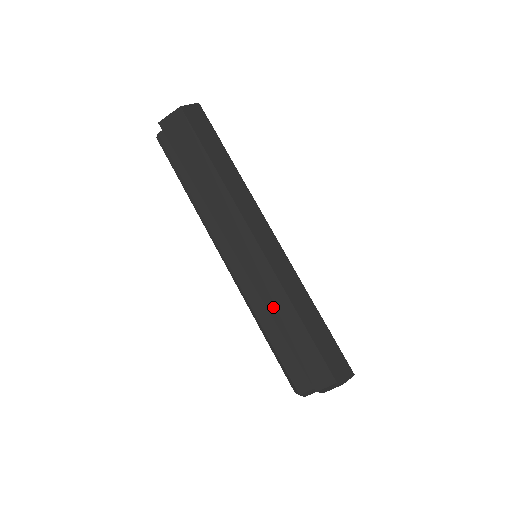
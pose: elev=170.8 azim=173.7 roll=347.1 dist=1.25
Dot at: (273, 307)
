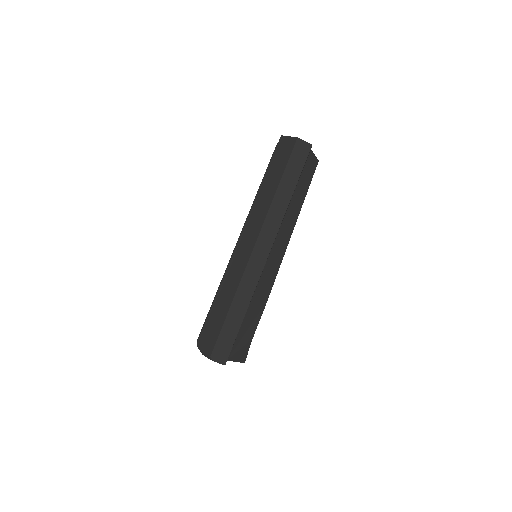
Dot at: (226, 287)
